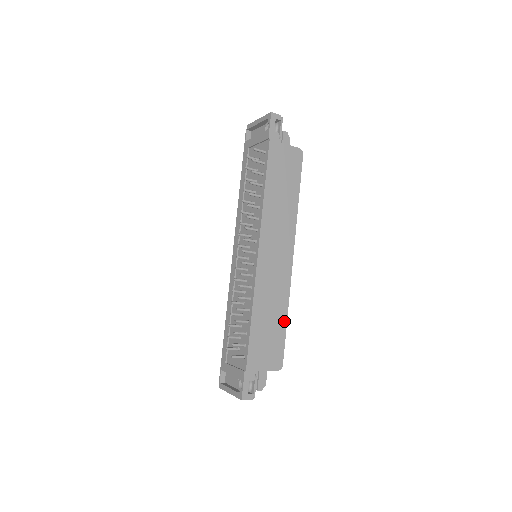
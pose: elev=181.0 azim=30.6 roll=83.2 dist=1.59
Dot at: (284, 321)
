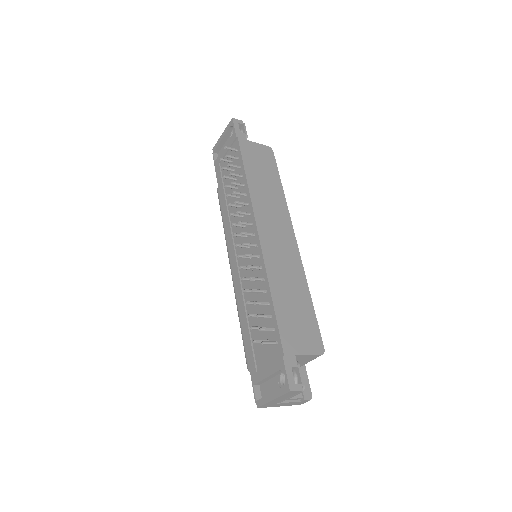
Dot at: (308, 300)
